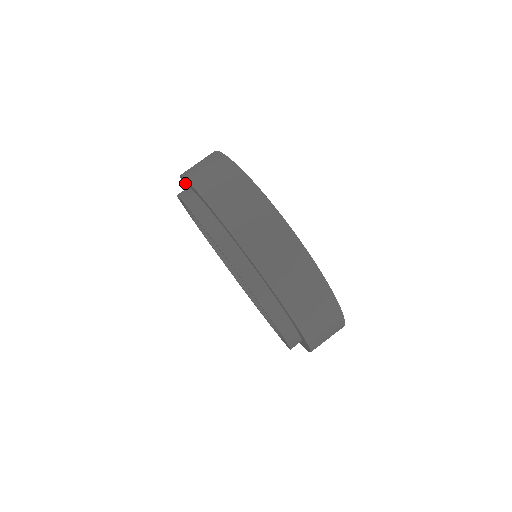
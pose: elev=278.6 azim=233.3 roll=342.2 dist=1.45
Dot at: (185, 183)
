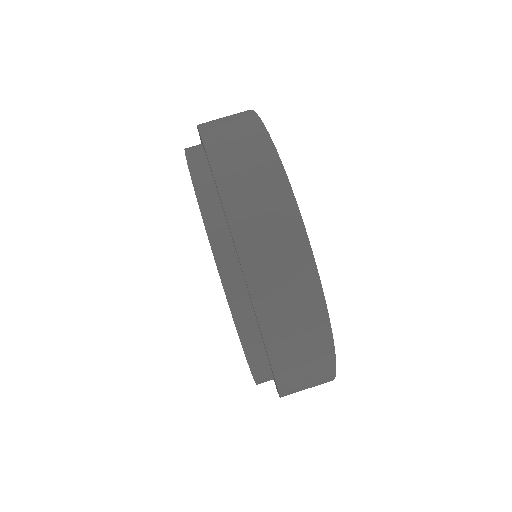
Dot at: occluded
